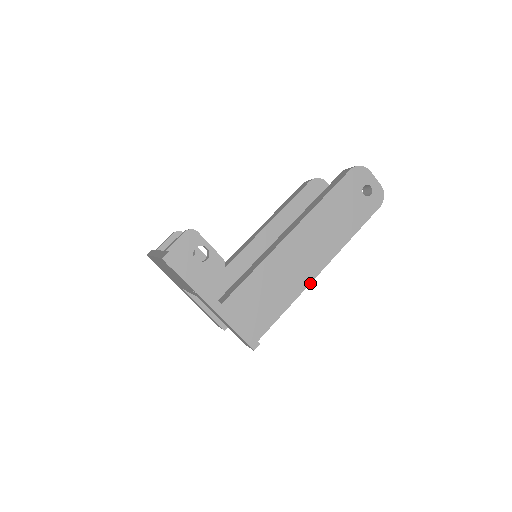
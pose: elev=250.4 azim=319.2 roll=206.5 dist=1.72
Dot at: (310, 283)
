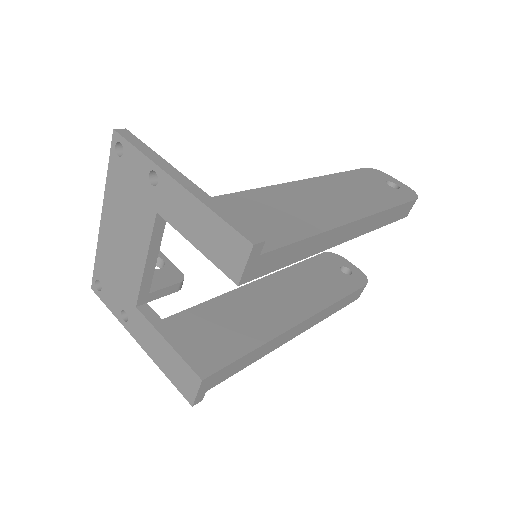
Dot at: (342, 225)
